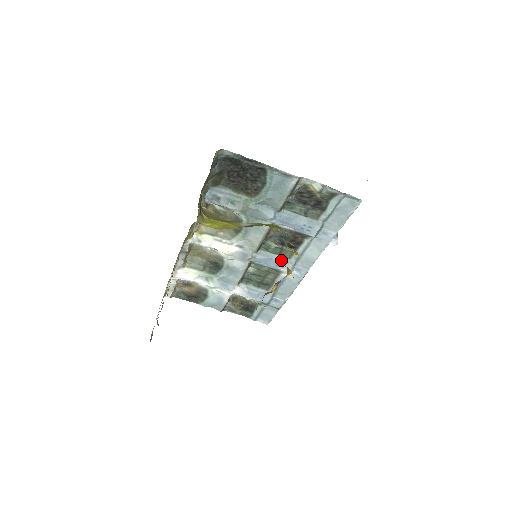
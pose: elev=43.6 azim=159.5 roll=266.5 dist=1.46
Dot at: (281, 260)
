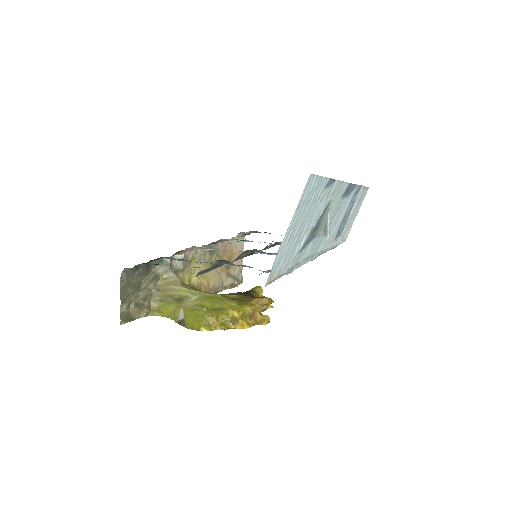
Dot at: occluded
